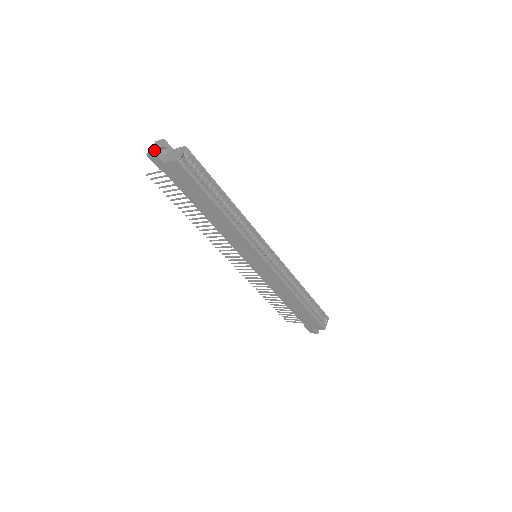
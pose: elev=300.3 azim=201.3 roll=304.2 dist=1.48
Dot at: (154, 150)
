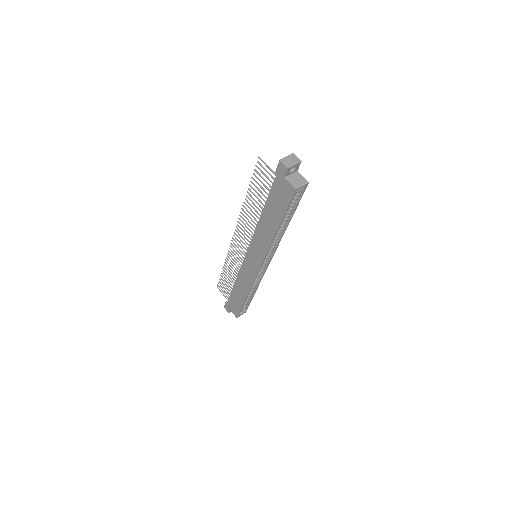
Dot at: (289, 165)
